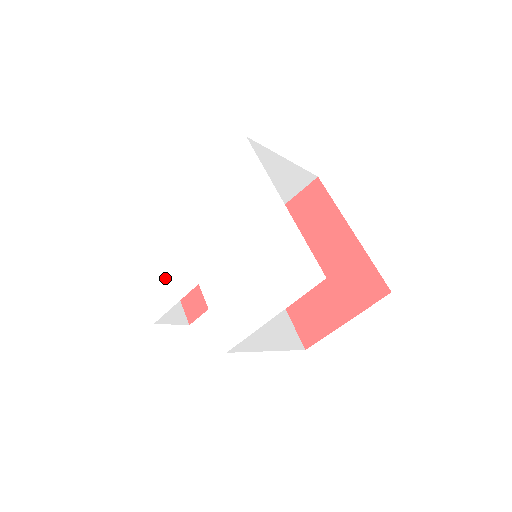
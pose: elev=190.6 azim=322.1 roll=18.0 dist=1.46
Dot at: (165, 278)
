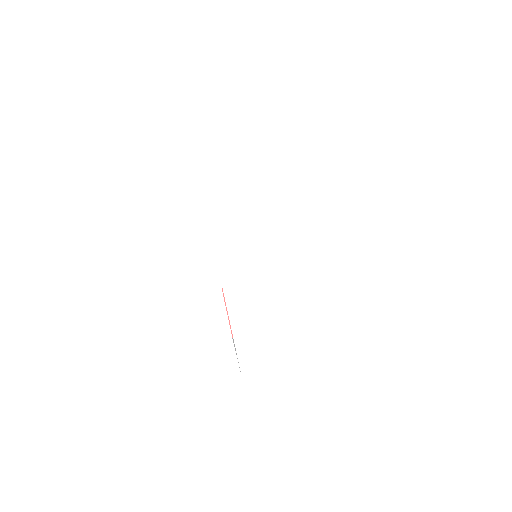
Dot at: (169, 259)
